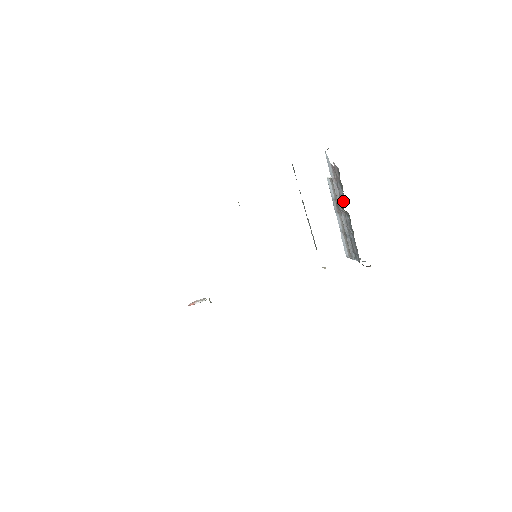
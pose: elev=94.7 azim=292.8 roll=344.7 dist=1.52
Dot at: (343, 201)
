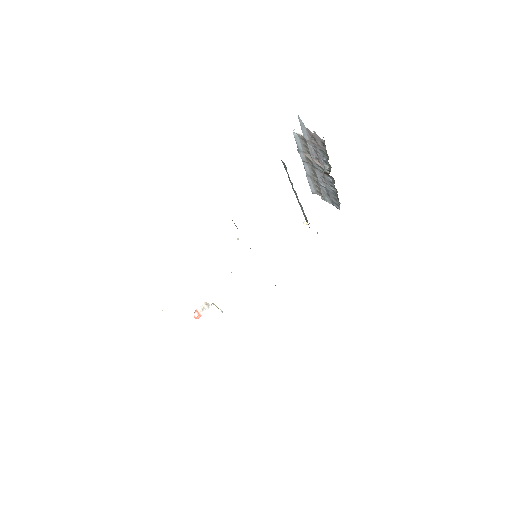
Dot at: (324, 165)
